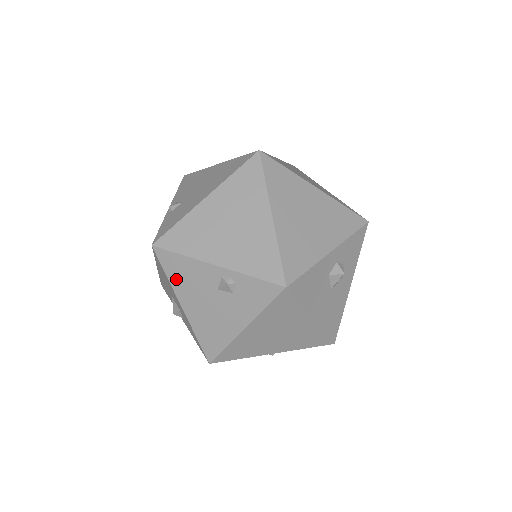
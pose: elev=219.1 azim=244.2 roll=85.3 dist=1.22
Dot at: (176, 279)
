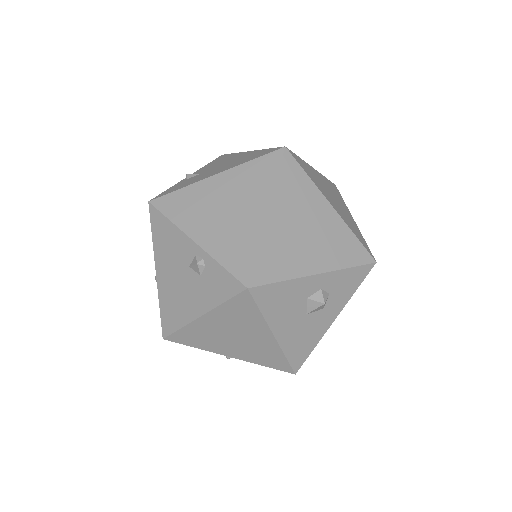
Dot at: (159, 243)
